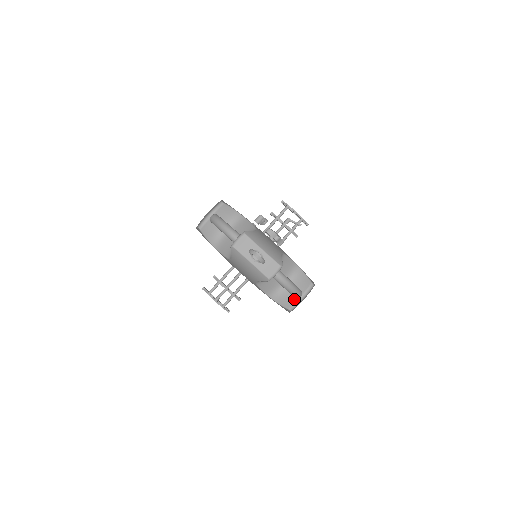
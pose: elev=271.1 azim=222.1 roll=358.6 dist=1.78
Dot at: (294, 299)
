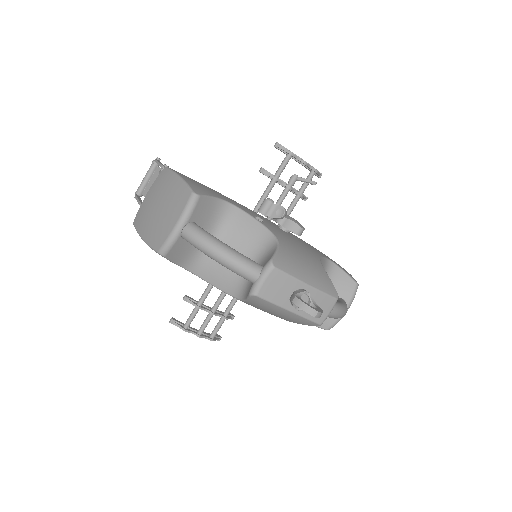
Dot at: occluded
